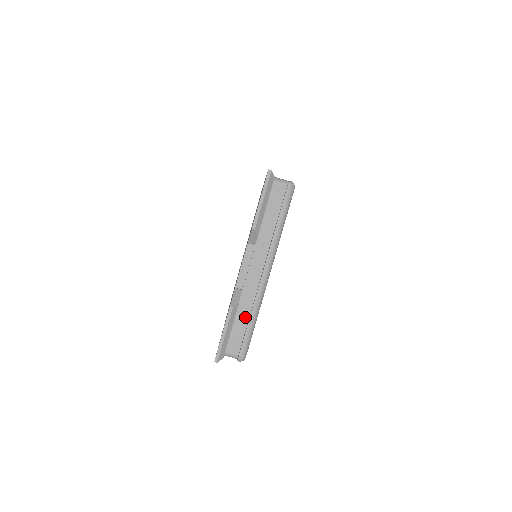
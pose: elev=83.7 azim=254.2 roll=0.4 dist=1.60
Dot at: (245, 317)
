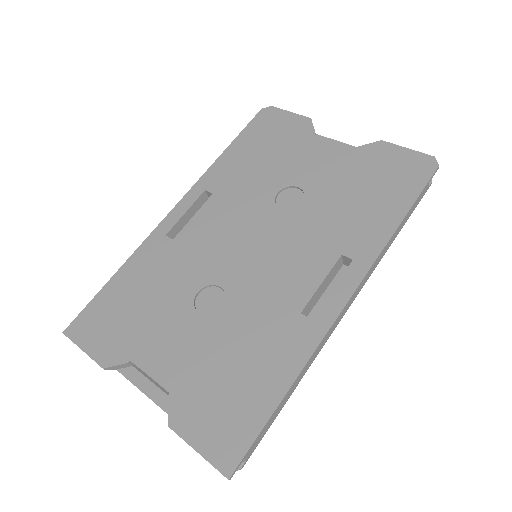
Dot at: occluded
